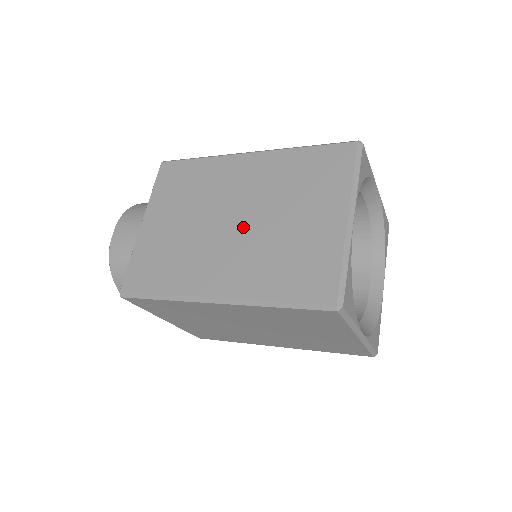
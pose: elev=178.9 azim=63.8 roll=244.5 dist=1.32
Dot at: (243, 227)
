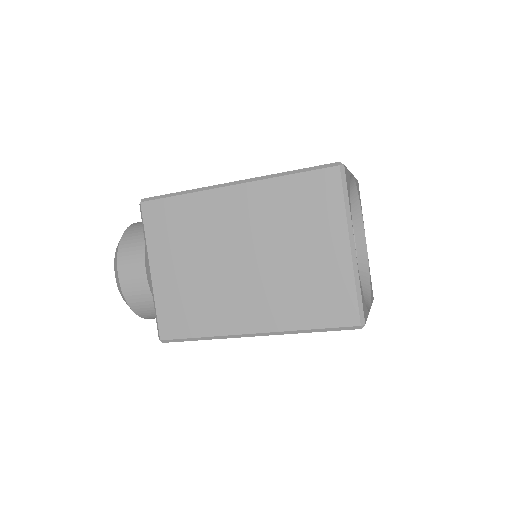
Dot at: occluded
